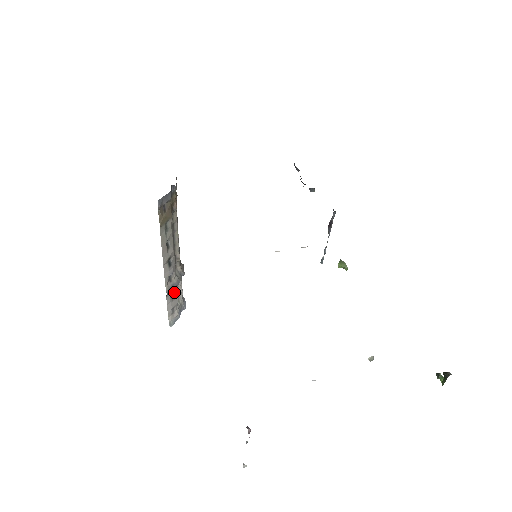
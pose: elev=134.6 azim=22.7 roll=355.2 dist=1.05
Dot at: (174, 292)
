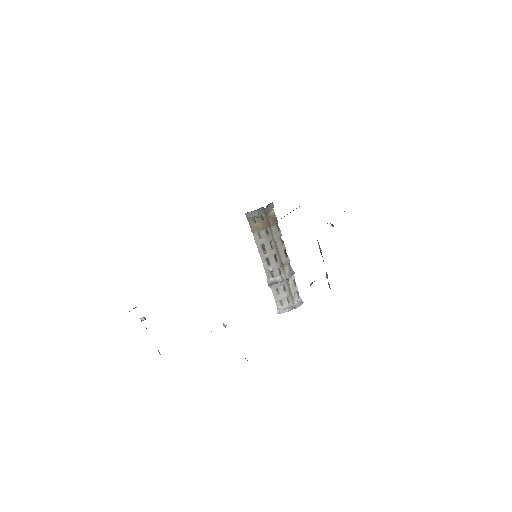
Dot at: (280, 288)
